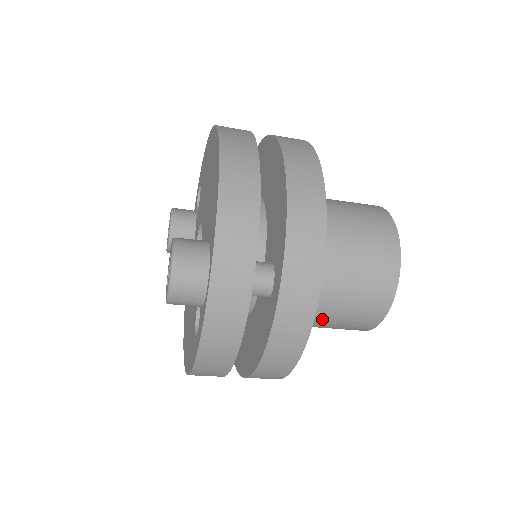
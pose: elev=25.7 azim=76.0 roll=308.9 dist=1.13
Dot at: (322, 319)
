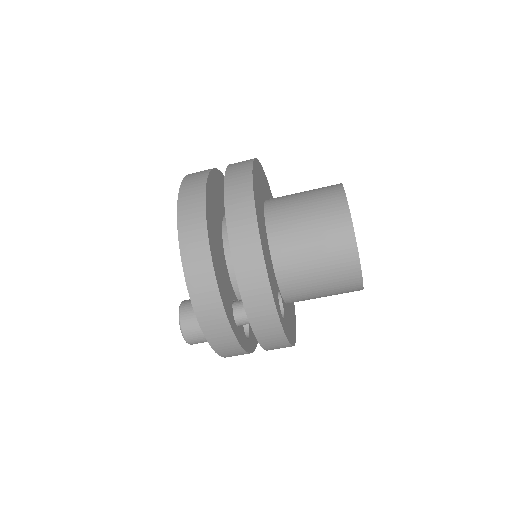
Dot at: occluded
